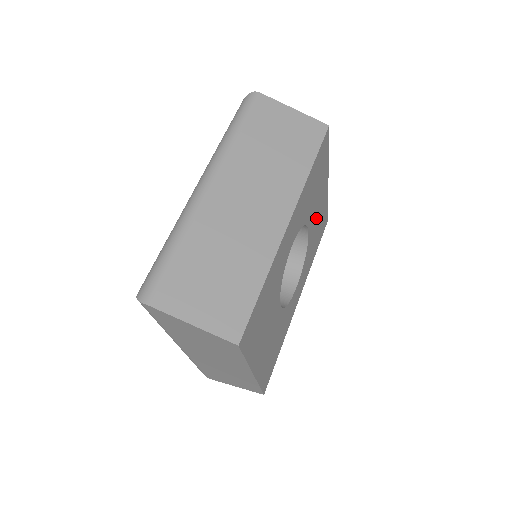
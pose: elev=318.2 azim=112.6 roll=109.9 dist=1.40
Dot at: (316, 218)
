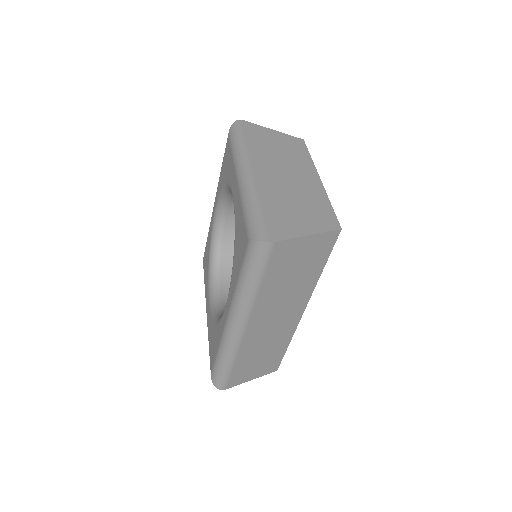
Dot at: occluded
